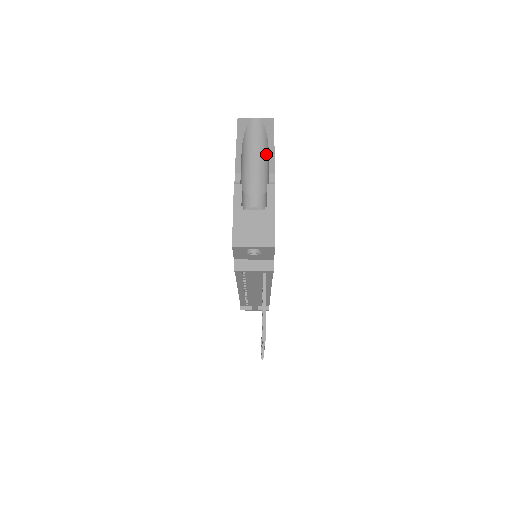
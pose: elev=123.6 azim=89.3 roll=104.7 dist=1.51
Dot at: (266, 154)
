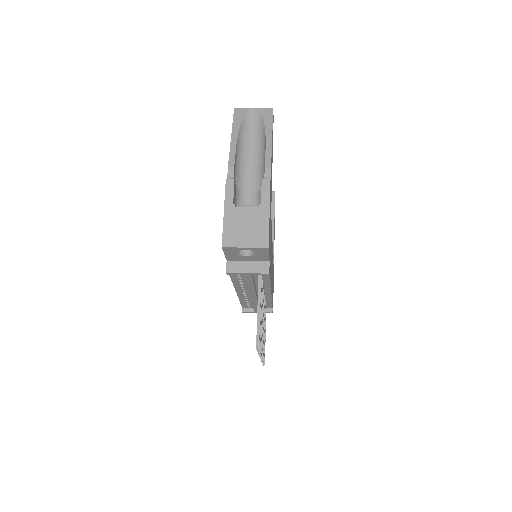
Dot at: (263, 147)
